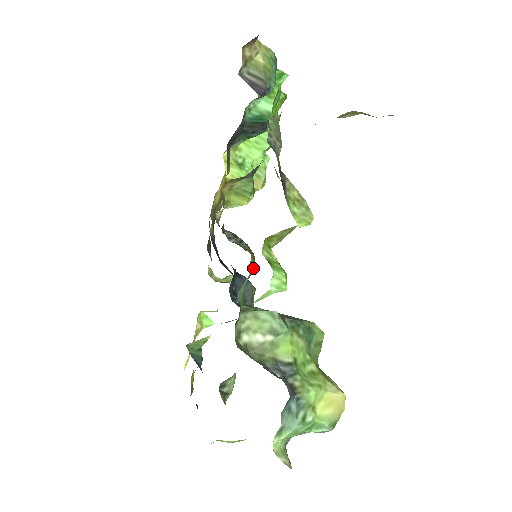
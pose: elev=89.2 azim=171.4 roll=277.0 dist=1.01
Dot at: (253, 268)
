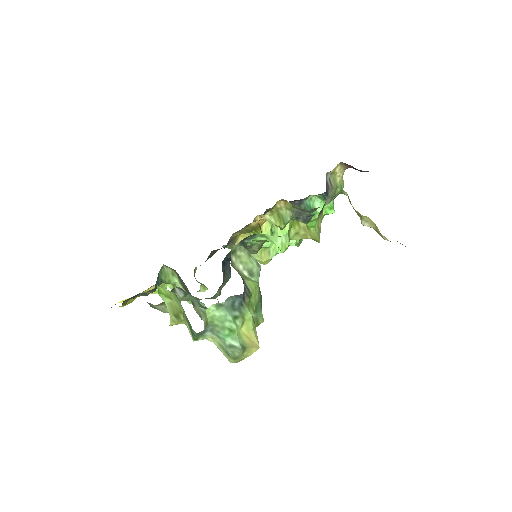
Dot at: (259, 247)
